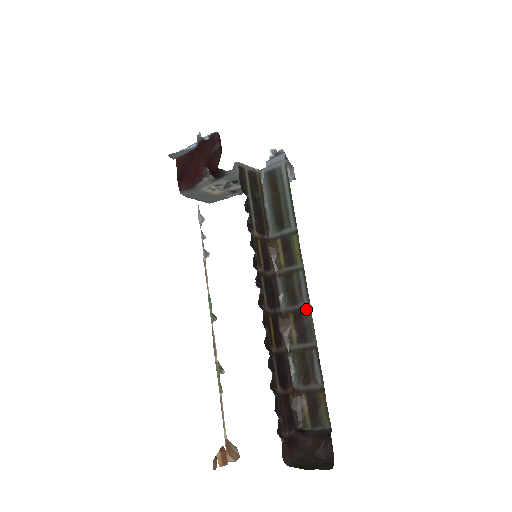
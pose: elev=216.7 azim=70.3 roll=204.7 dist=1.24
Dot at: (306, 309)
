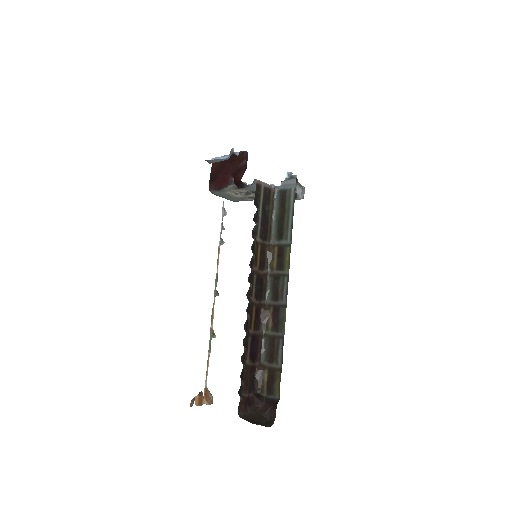
Dot at: (283, 307)
